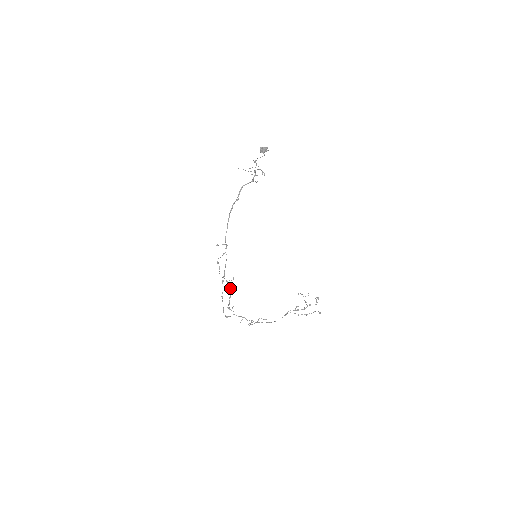
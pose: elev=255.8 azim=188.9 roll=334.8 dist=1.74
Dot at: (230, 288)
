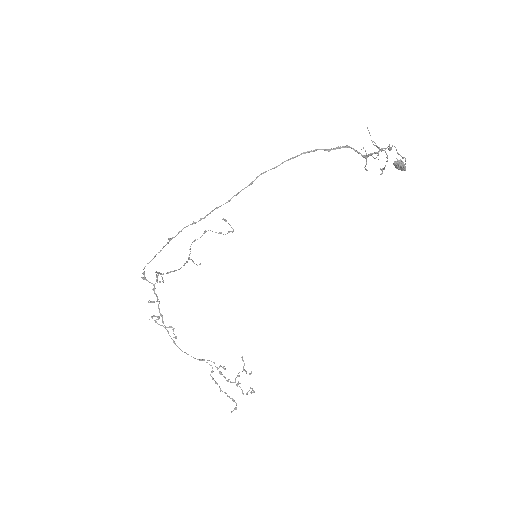
Dot at: (184, 265)
